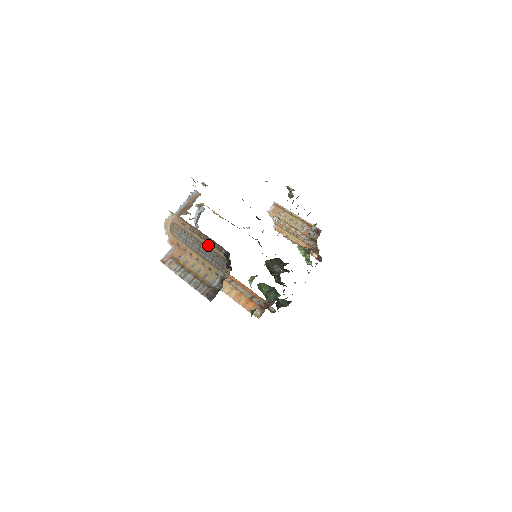
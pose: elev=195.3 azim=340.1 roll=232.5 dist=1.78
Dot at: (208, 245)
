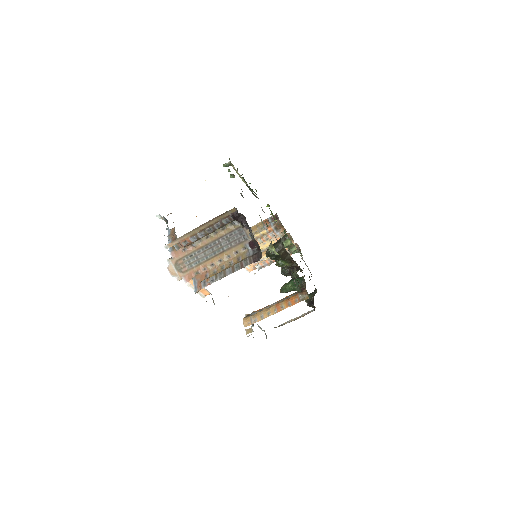
Dot at: (216, 237)
